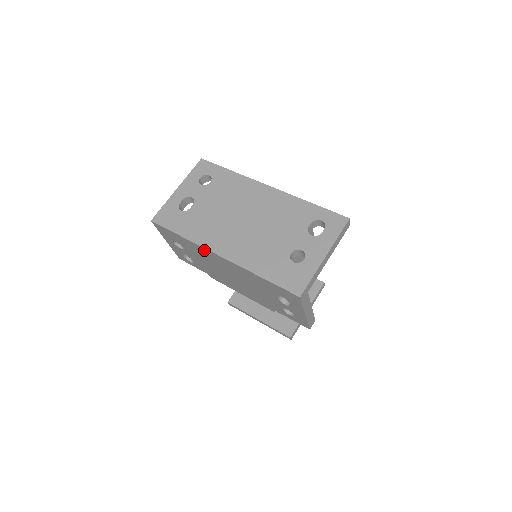
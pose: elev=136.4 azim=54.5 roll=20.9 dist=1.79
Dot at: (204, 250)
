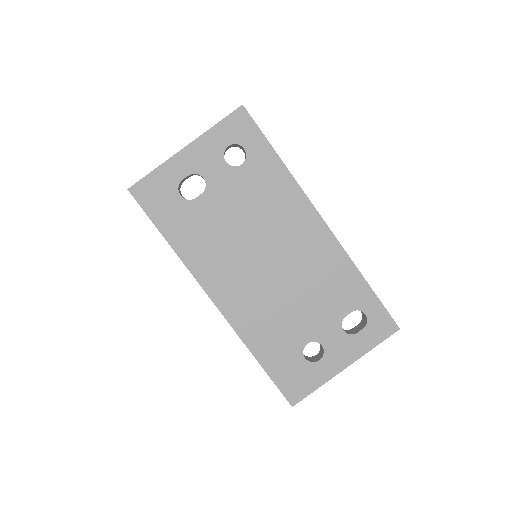
Dot at: occluded
